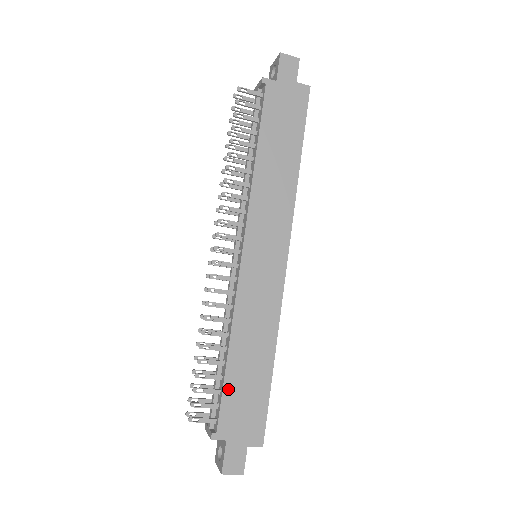
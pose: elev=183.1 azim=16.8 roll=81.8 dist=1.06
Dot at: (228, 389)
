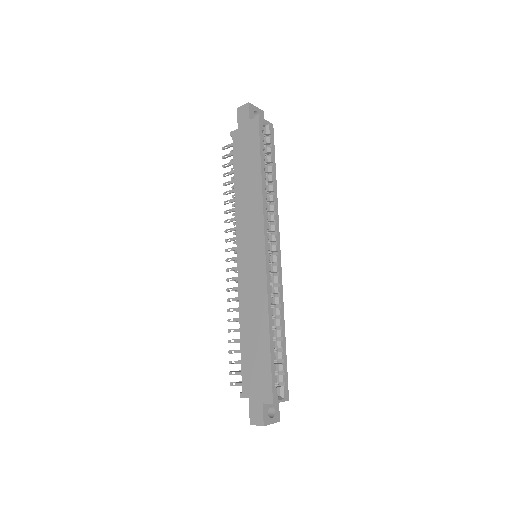
Dot at: (244, 359)
